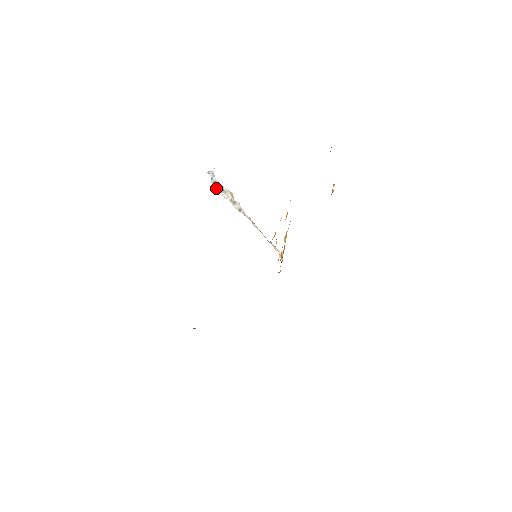
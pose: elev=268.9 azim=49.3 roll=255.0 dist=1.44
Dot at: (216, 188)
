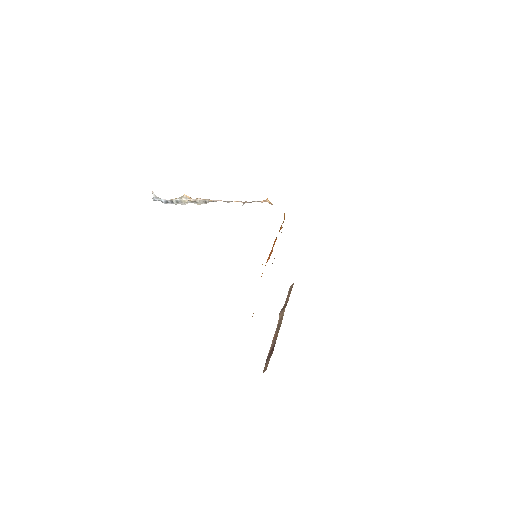
Dot at: occluded
